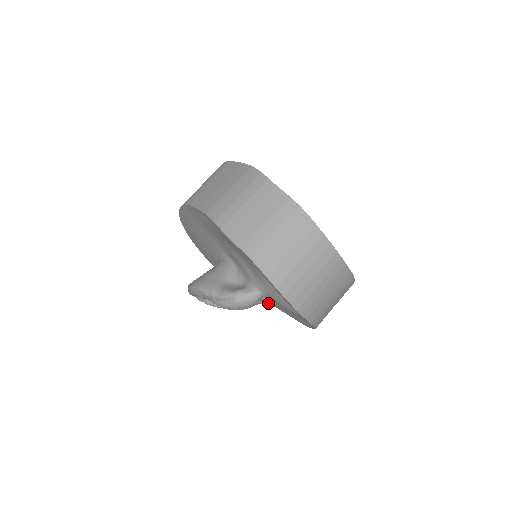
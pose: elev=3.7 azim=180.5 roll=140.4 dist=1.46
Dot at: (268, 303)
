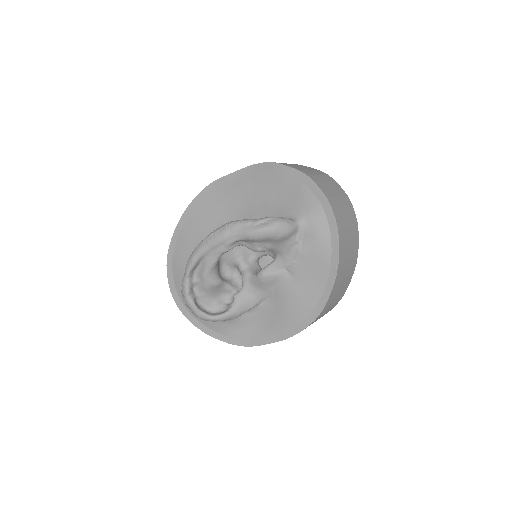
Dot at: (281, 271)
